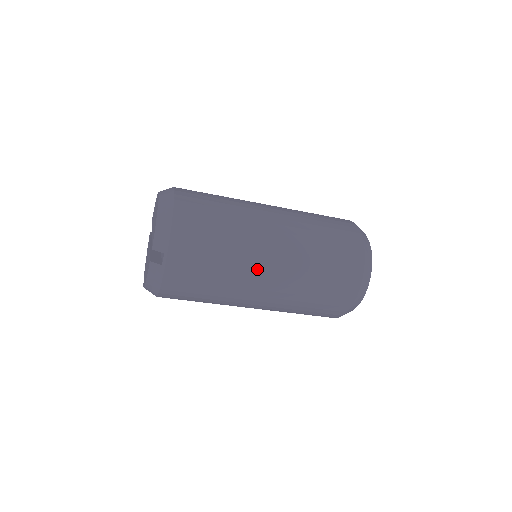
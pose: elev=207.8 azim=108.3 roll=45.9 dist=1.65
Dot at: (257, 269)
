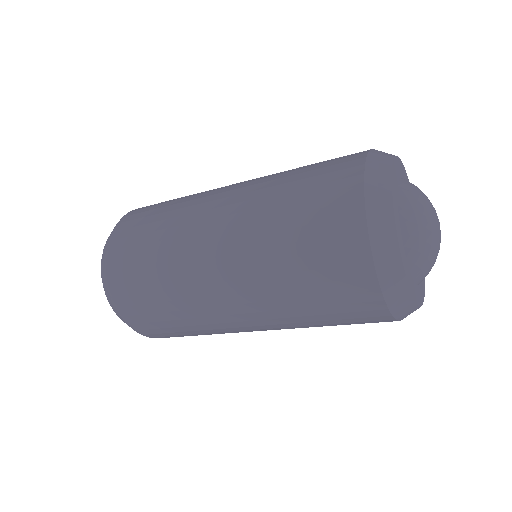
Dot at: (229, 325)
